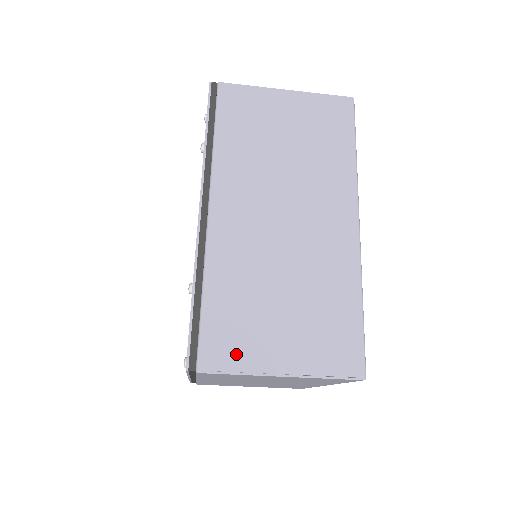
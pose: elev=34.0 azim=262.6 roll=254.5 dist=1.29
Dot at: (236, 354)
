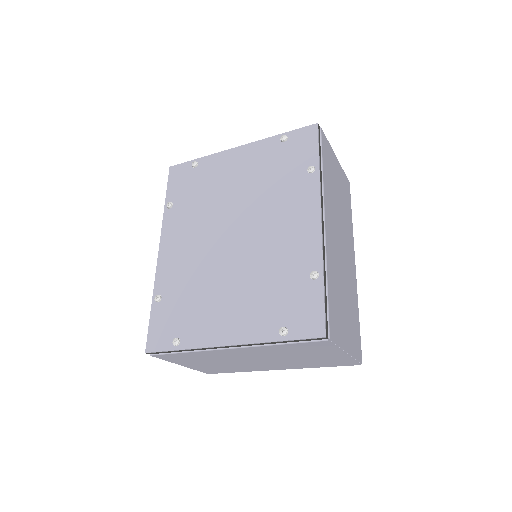
Dot at: (338, 332)
